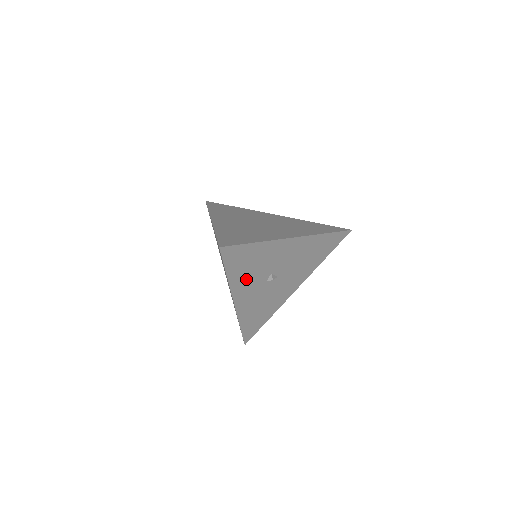
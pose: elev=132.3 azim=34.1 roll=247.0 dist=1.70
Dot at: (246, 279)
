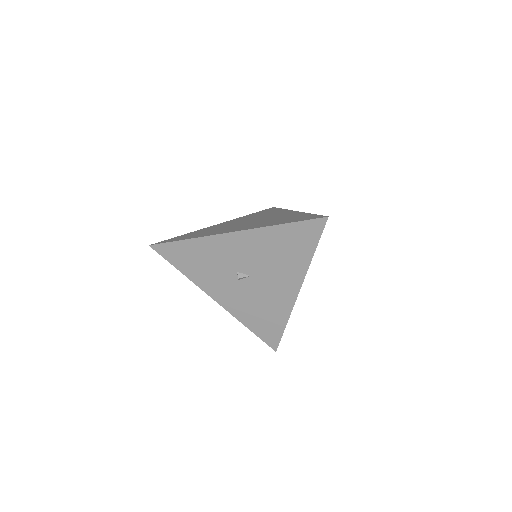
Dot at: (208, 276)
